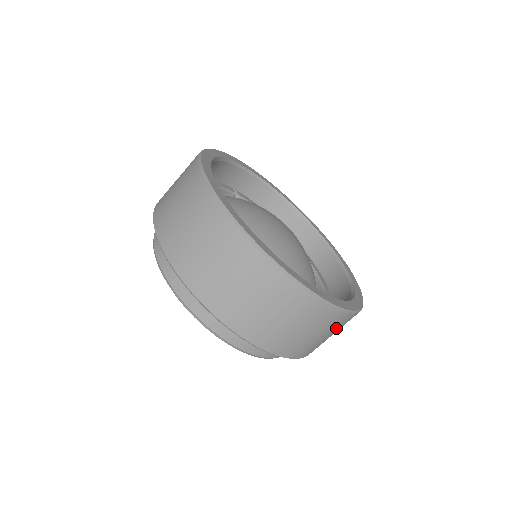
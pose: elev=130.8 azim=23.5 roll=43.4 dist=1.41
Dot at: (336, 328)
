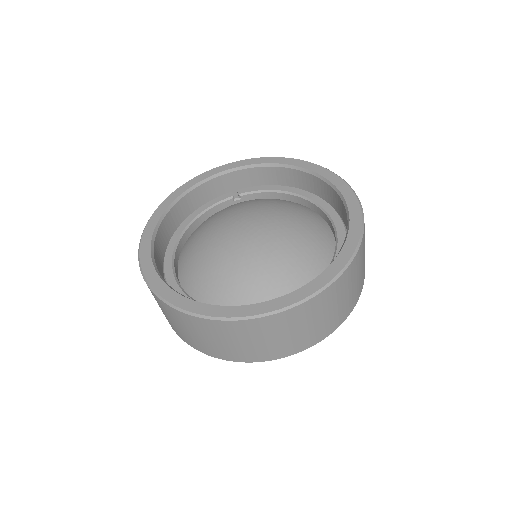
Dot at: (309, 316)
